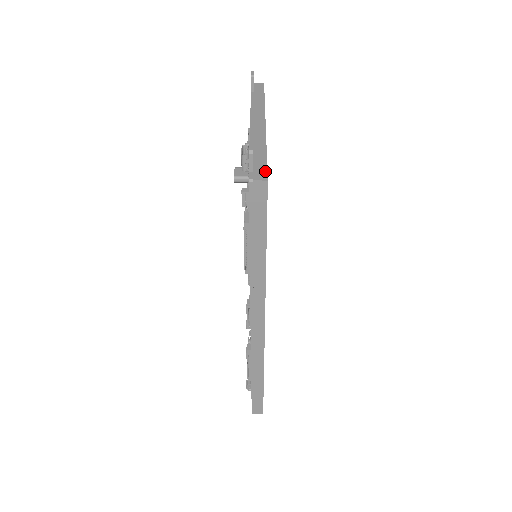
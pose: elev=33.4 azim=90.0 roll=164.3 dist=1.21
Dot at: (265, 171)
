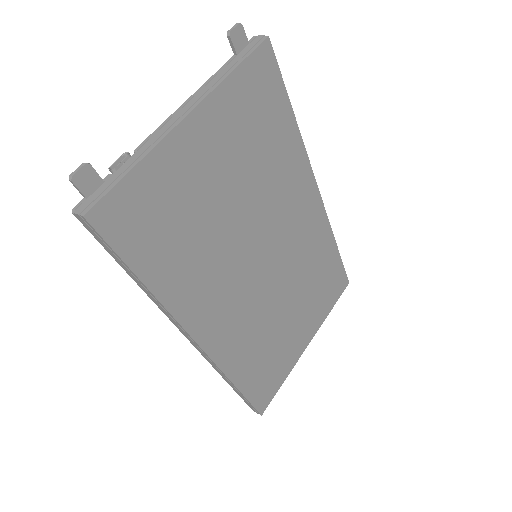
Dot at: (97, 200)
